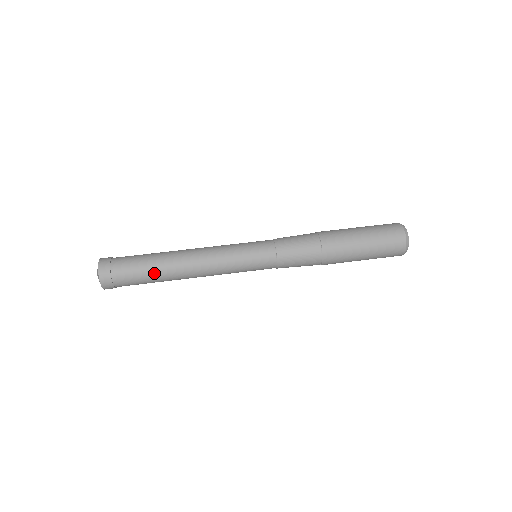
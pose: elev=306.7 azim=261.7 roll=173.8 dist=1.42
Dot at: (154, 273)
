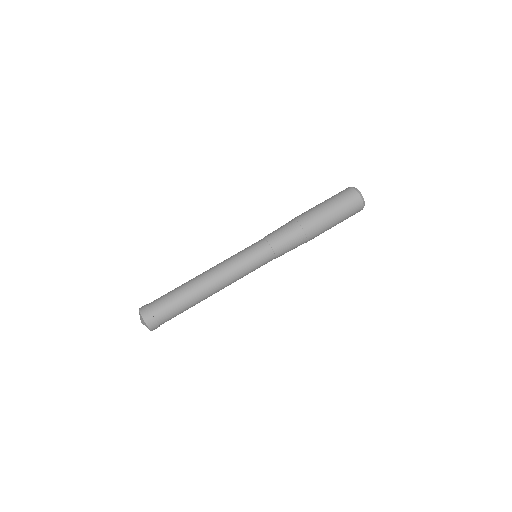
Dot at: (187, 303)
